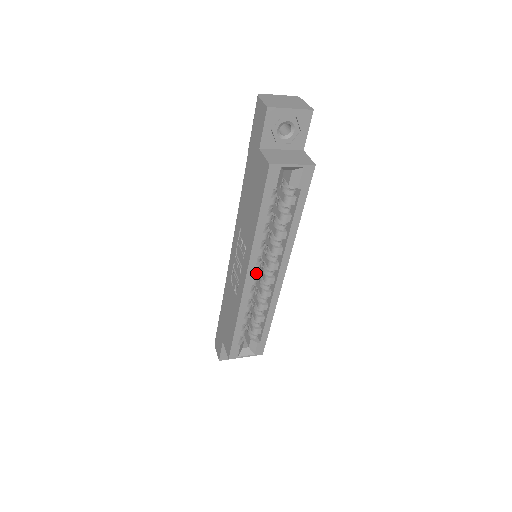
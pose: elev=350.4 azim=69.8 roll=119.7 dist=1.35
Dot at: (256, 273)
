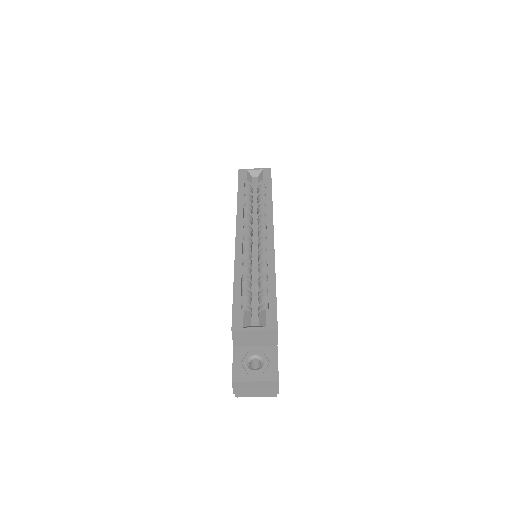
Dot at: (248, 241)
